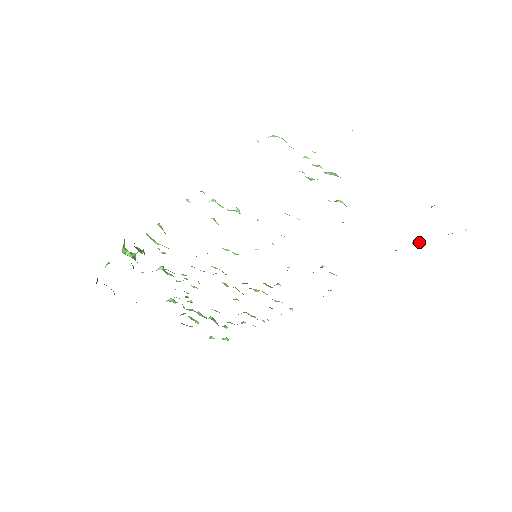
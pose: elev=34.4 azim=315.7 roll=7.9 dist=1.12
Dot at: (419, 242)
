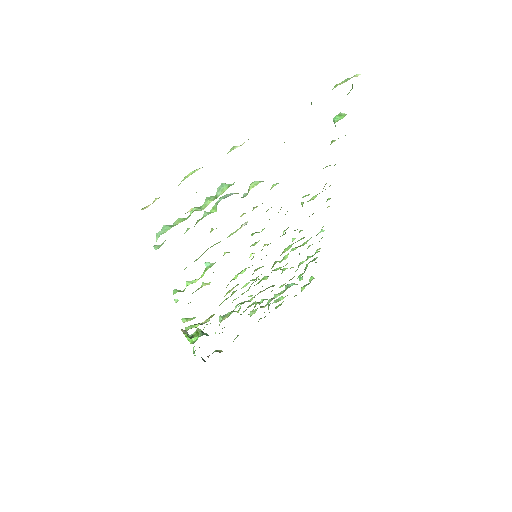
Dot at: (338, 118)
